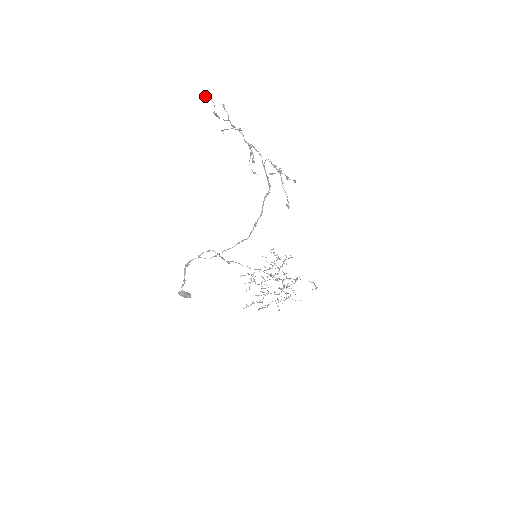
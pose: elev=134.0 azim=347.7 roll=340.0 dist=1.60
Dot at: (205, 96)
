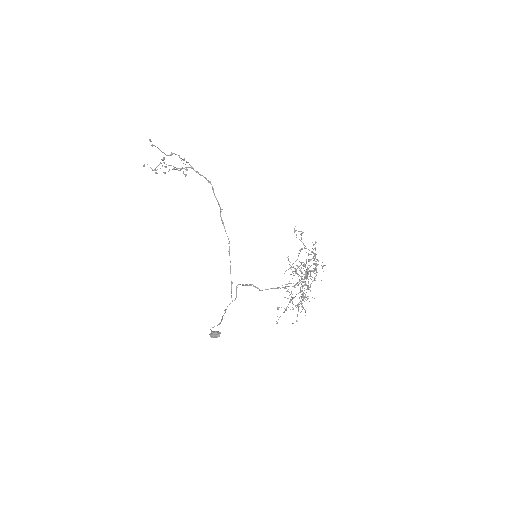
Dot at: (143, 166)
